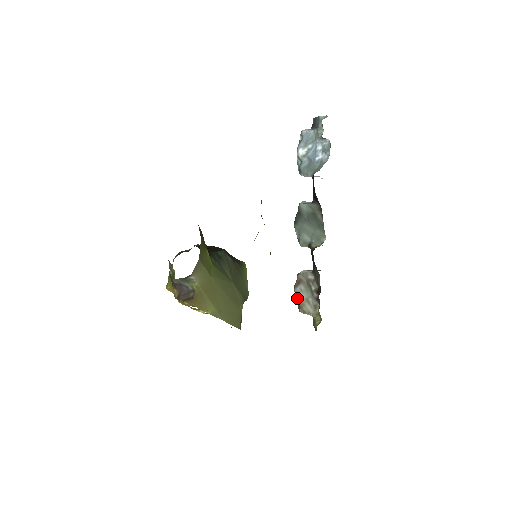
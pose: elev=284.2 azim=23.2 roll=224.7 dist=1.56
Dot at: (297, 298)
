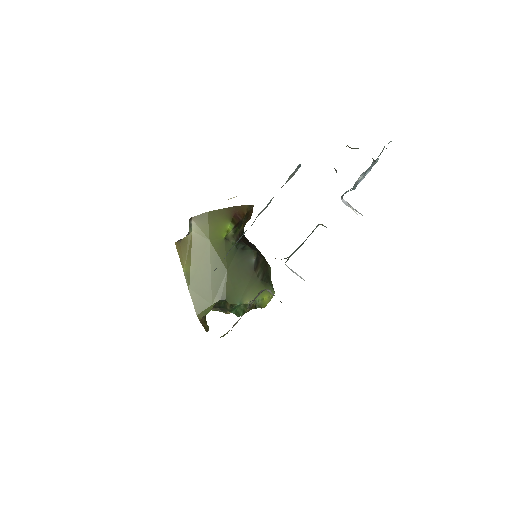
Dot at: occluded
